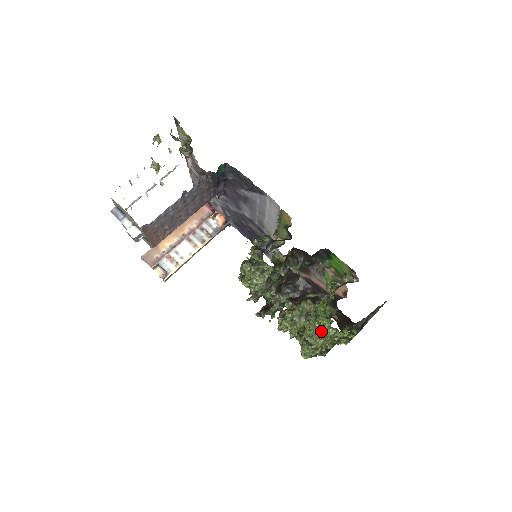
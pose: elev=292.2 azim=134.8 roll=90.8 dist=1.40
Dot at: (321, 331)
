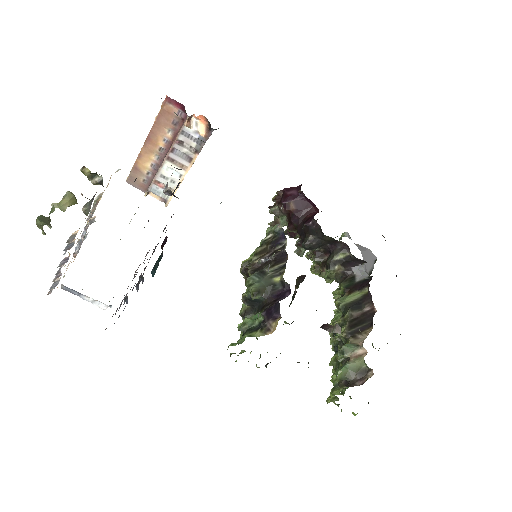
Dot at: occluded
